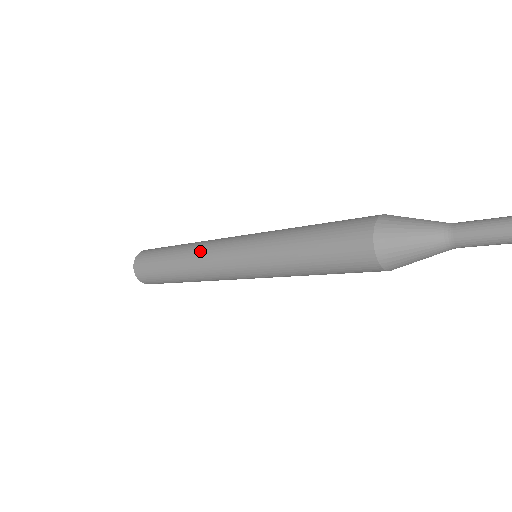
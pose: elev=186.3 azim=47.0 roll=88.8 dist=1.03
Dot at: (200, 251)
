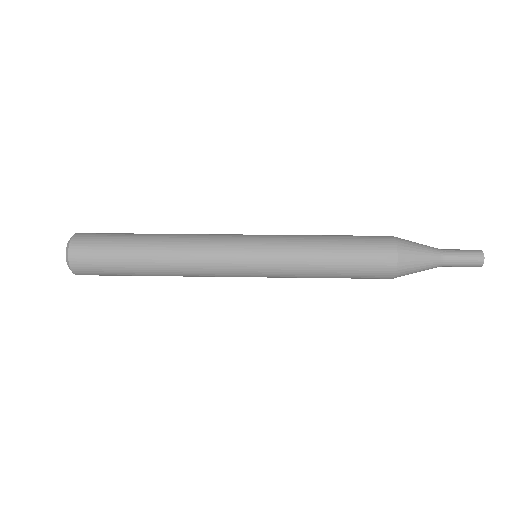
Dot at: (196, 275)
